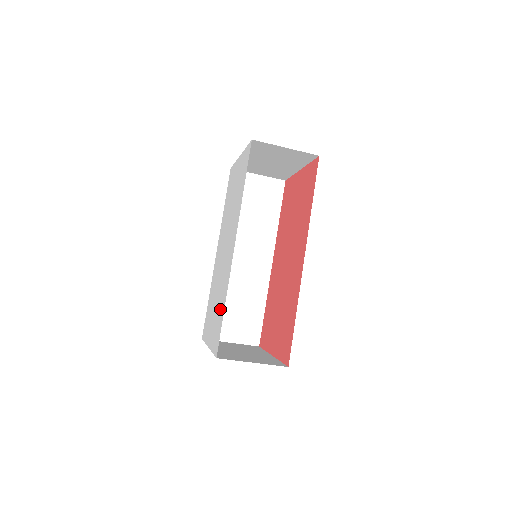
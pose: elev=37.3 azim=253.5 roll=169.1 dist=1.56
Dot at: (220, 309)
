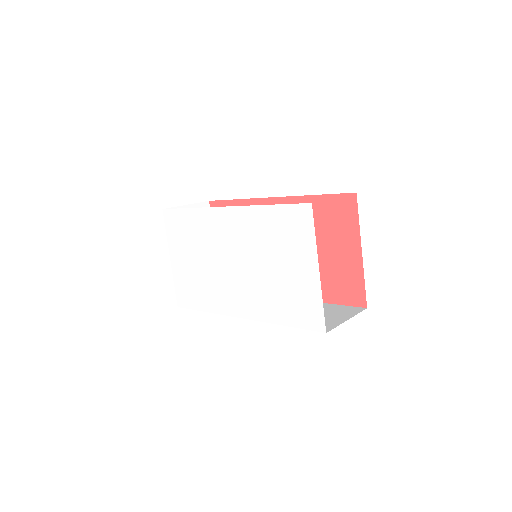
Dot at: (198, 293)
